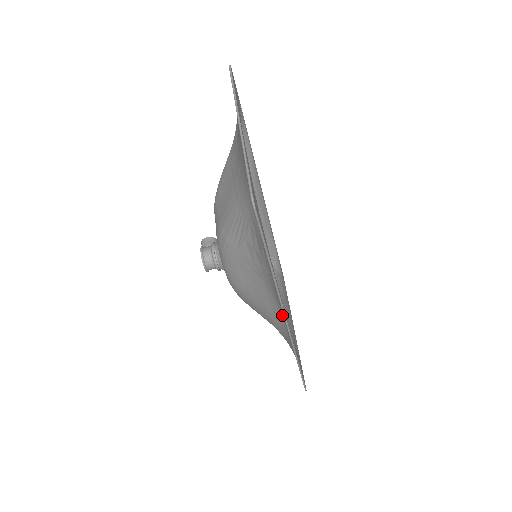
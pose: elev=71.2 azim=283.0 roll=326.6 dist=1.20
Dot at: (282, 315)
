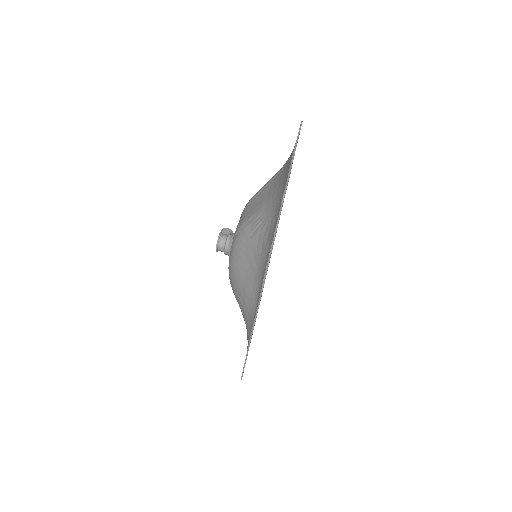
Dot at: (257, 300)
